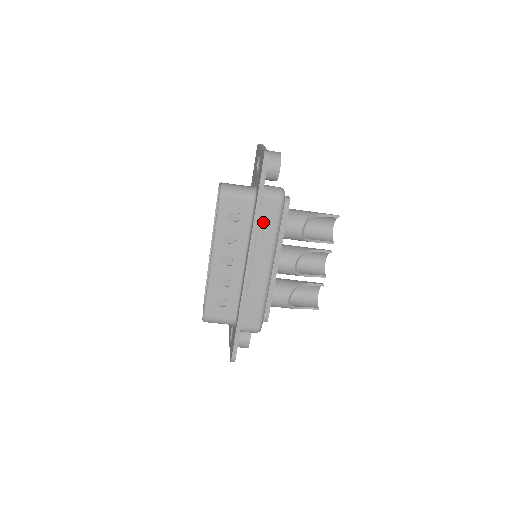
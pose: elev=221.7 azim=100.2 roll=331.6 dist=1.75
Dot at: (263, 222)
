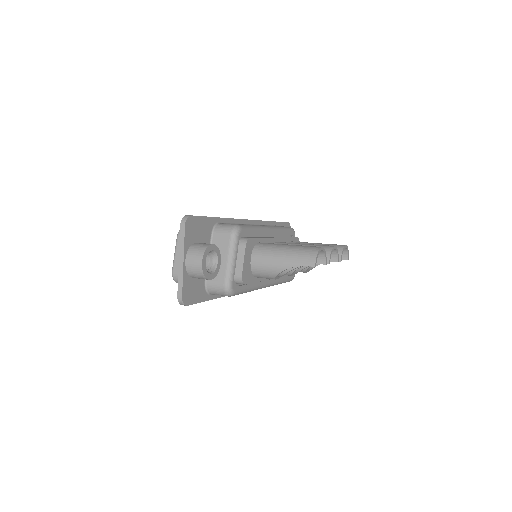
Dot at: occluded
